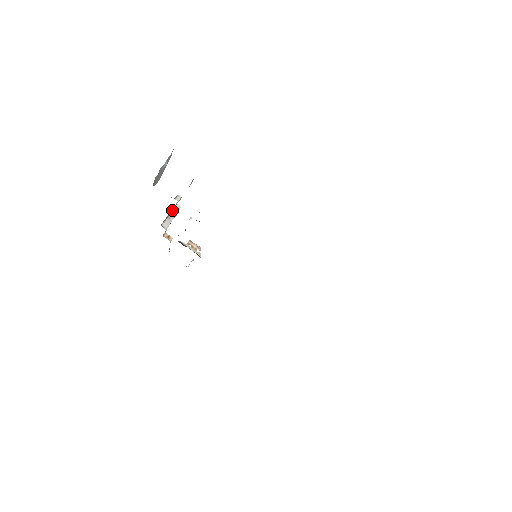
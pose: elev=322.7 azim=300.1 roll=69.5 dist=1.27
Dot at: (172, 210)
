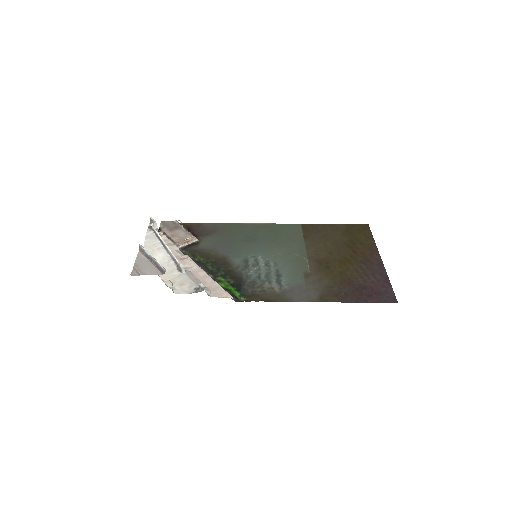
Dot at: occluded
